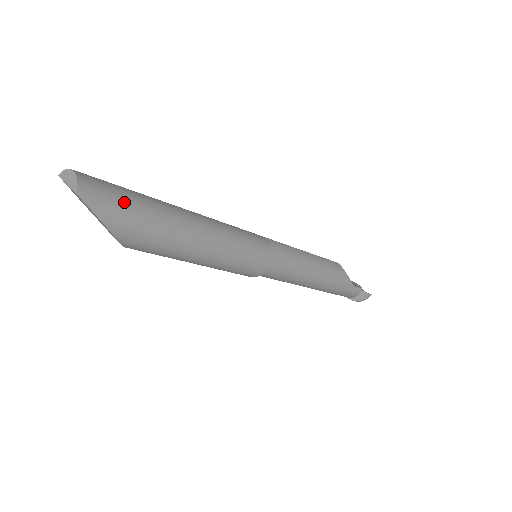
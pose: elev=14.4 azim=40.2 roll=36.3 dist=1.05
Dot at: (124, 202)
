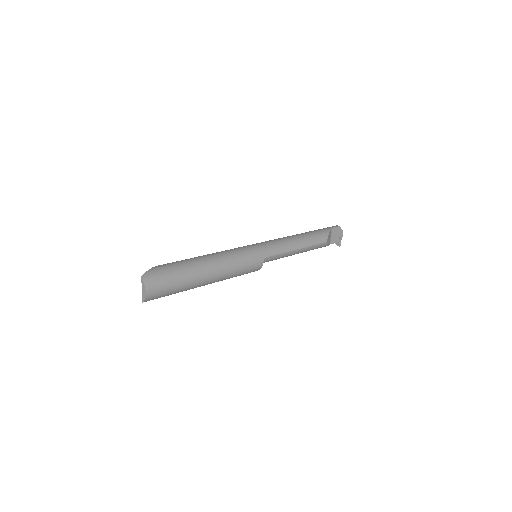
Dot at: (167, 295)
